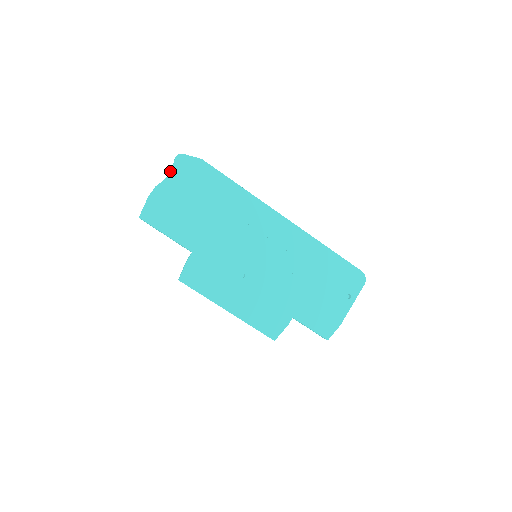
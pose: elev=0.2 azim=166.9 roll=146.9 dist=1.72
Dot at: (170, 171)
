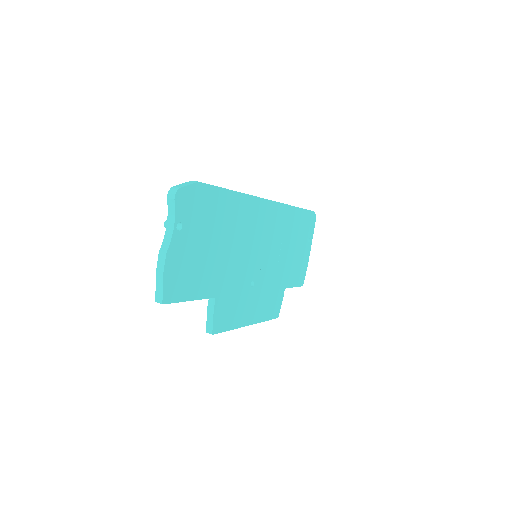
Dot at: (174, 221)
